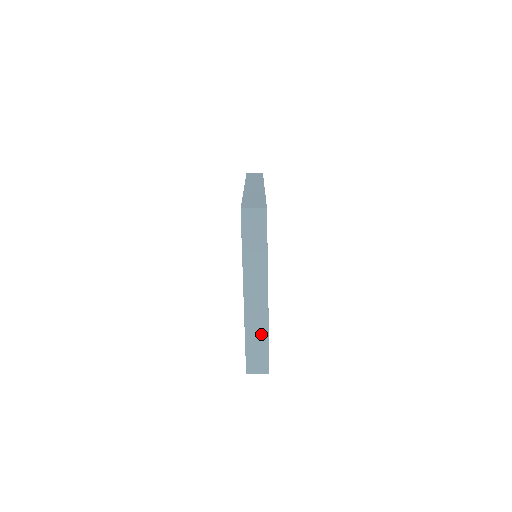
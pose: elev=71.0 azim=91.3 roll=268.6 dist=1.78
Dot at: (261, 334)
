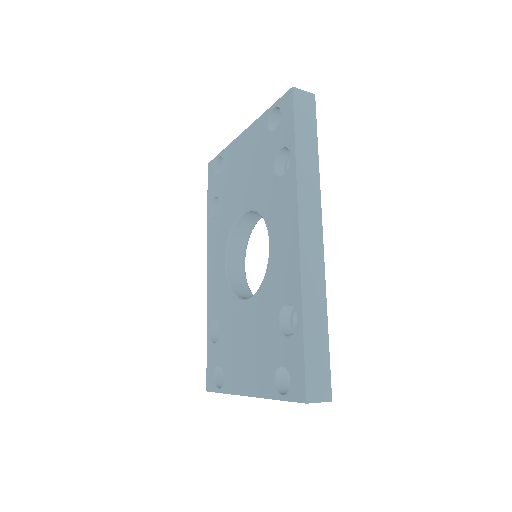
Dot at: occluded
